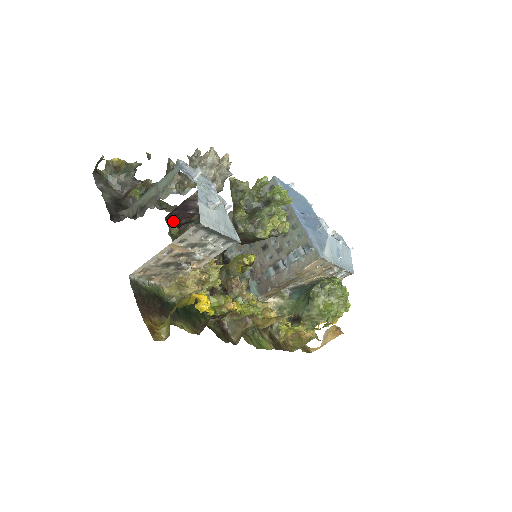
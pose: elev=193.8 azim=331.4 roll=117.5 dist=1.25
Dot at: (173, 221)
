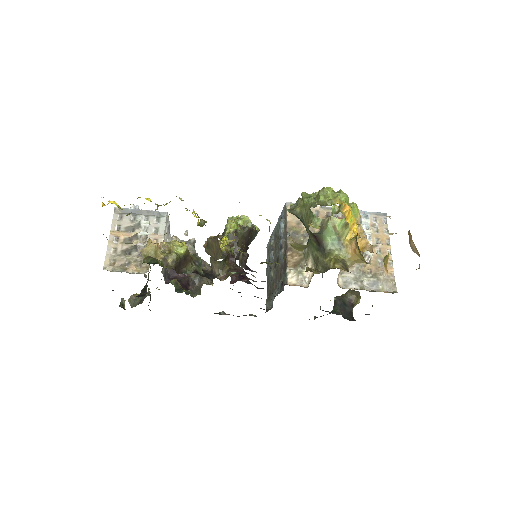
Dot at: occluded
